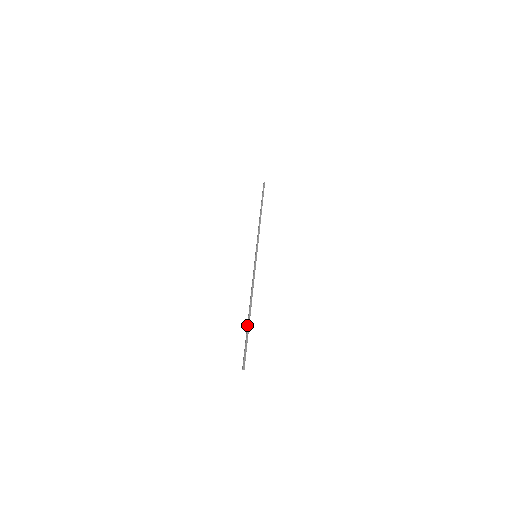
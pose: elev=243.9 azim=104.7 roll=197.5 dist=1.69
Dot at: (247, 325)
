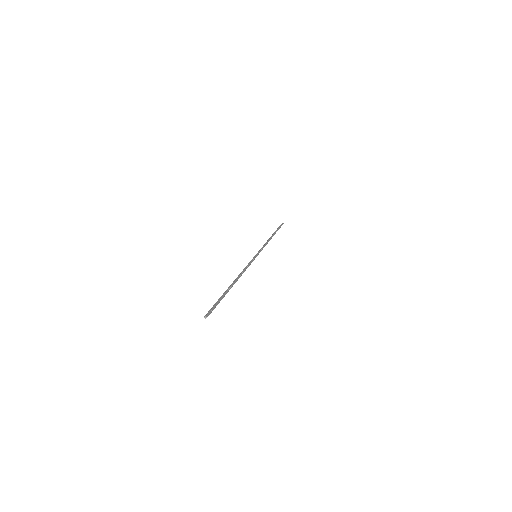
Dot at: (224, 292)
